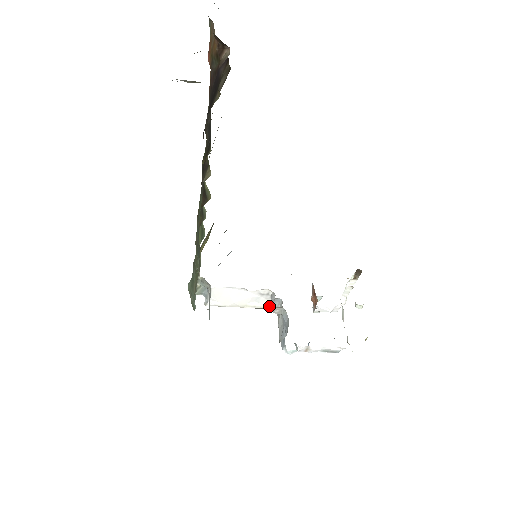
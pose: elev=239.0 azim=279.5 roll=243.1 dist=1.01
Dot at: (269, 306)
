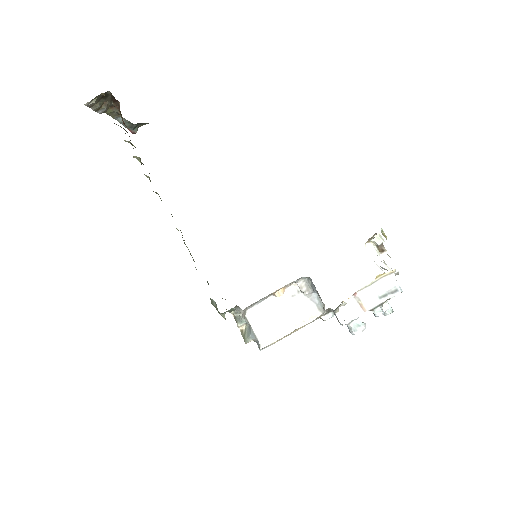
Dot at: (315, 312)
